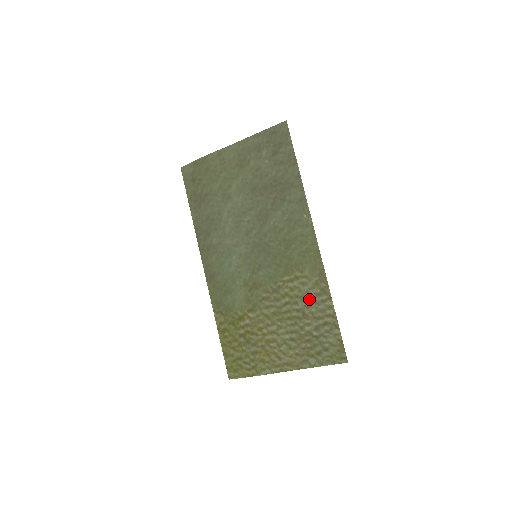
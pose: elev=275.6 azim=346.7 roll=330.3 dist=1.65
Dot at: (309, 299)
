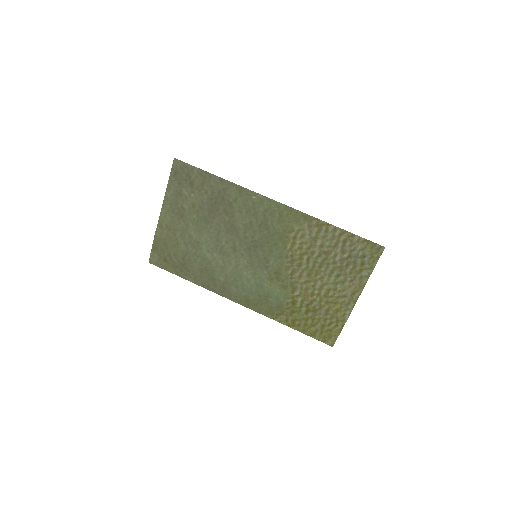
Dot at: (317, 241)
